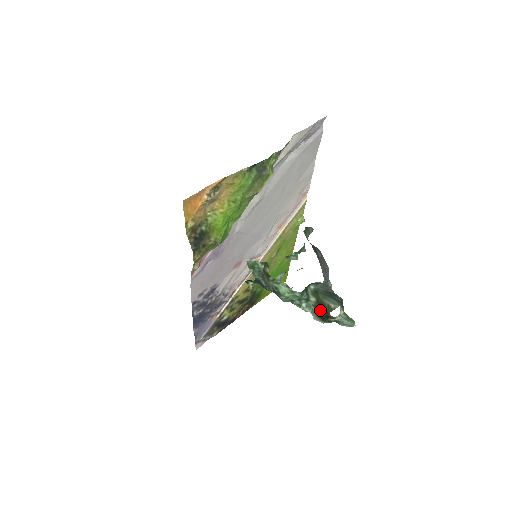
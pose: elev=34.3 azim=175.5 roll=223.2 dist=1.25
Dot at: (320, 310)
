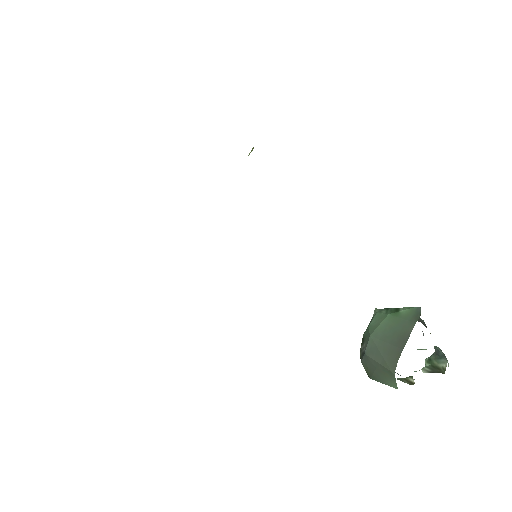
Dot at: (434, 371)
